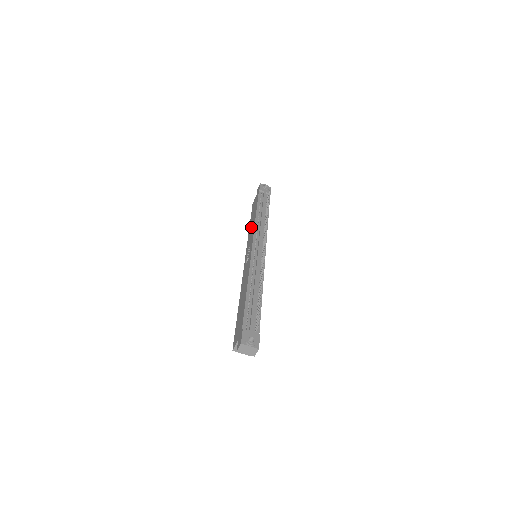
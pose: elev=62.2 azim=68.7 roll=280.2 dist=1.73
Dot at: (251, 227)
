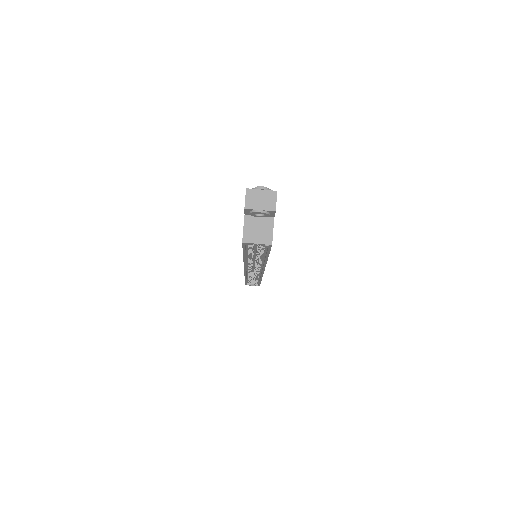
Dot at: occluded
